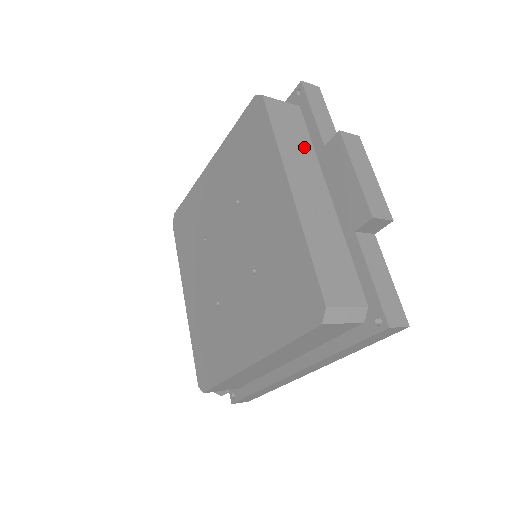
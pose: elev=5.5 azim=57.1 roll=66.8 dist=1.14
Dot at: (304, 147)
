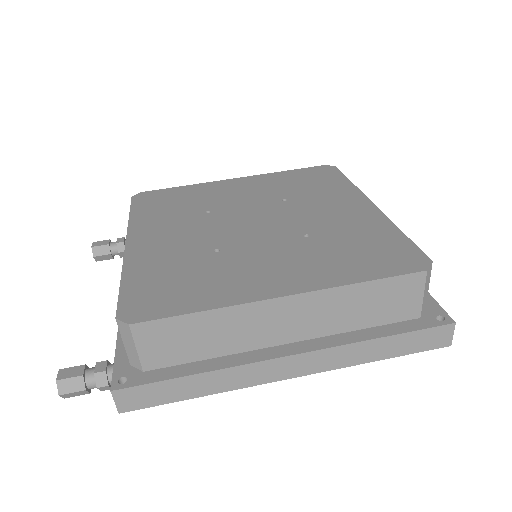
Dot at: occluded
